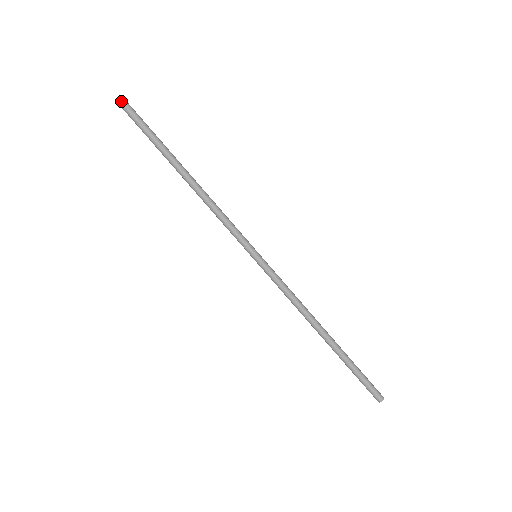
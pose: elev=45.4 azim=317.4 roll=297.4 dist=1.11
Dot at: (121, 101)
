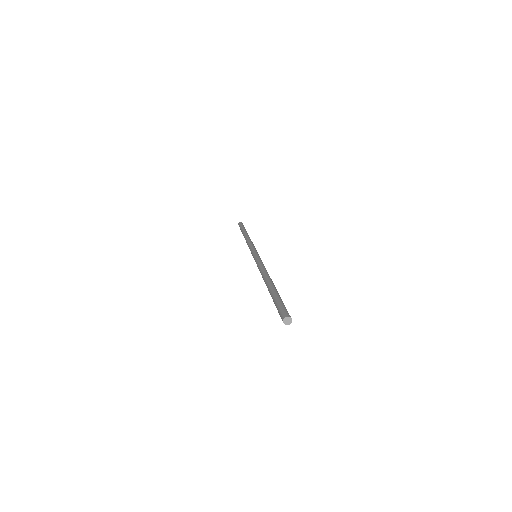
Dot at: (289, 323)
